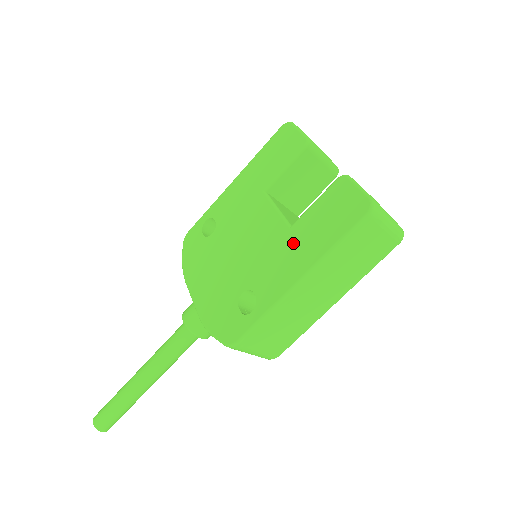
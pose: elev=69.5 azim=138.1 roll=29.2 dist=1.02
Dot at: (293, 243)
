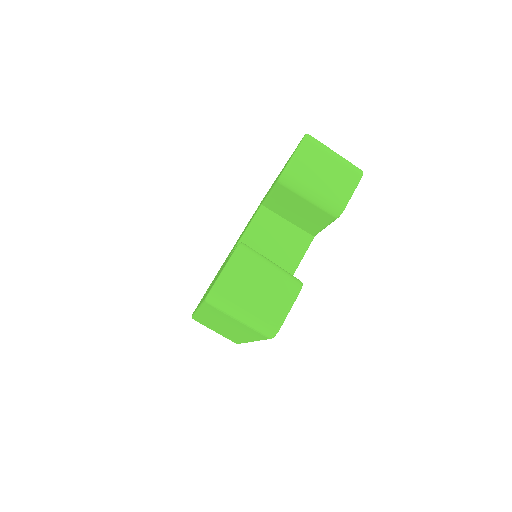
Dot at: (217, 275)
